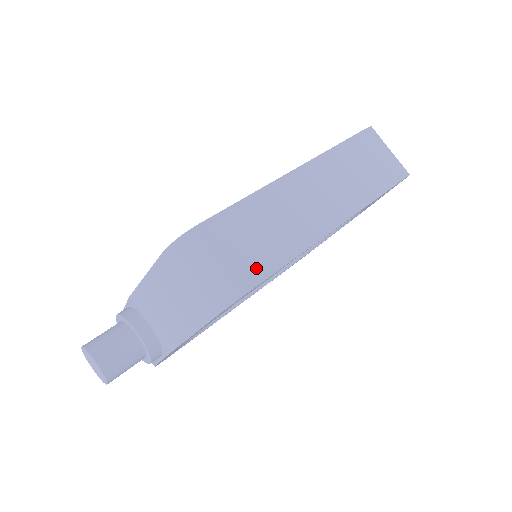
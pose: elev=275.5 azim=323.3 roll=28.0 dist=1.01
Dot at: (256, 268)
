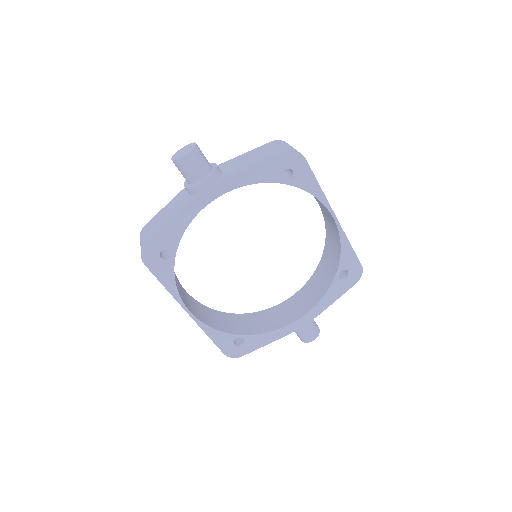
Dot at: occluded
